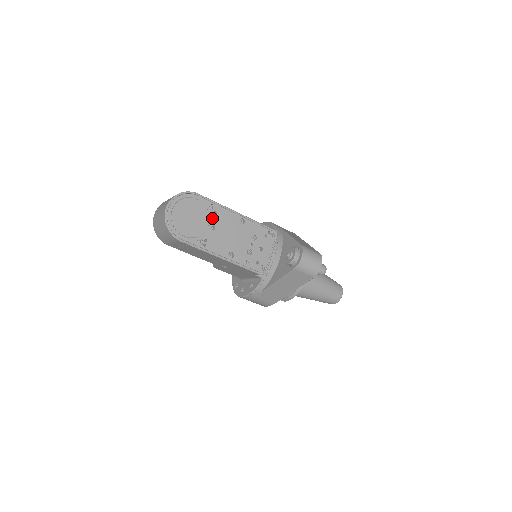
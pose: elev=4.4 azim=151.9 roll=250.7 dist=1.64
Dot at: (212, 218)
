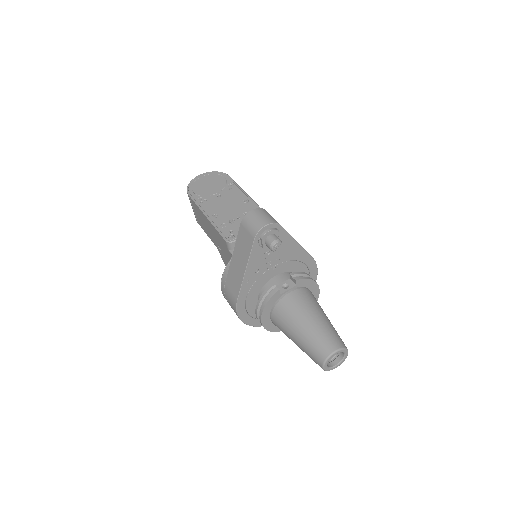
Dot at: (224, 191)
